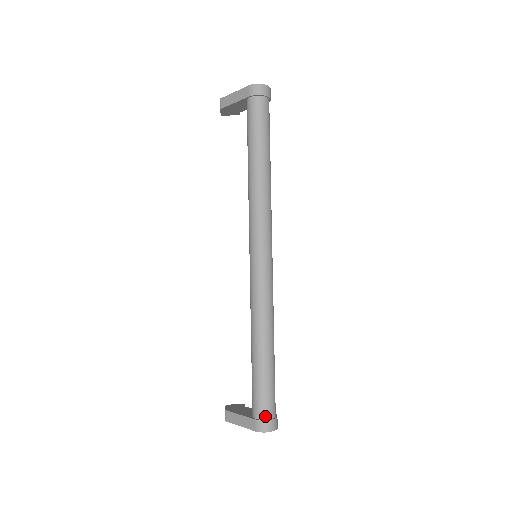
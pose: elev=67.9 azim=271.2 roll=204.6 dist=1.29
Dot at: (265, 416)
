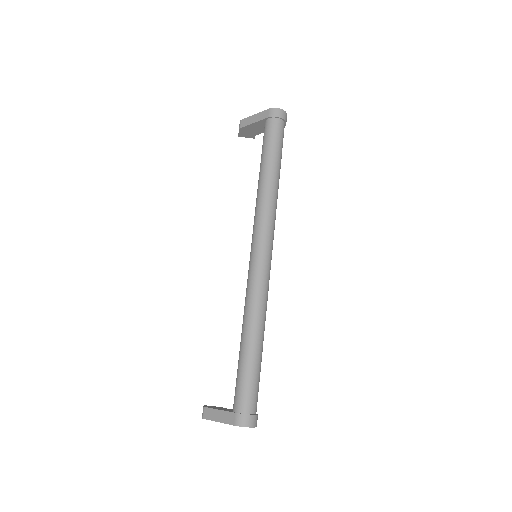
Dot at: (246, 410)
